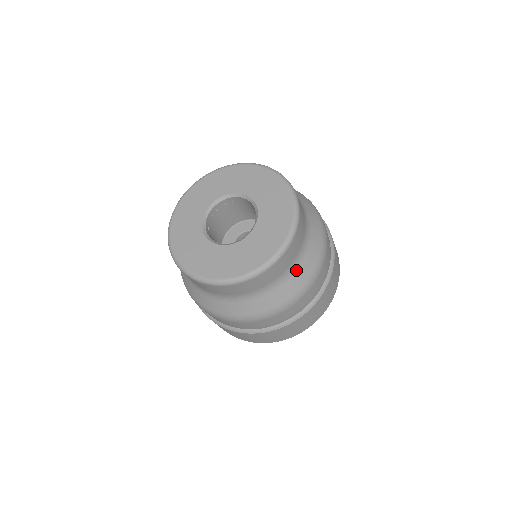
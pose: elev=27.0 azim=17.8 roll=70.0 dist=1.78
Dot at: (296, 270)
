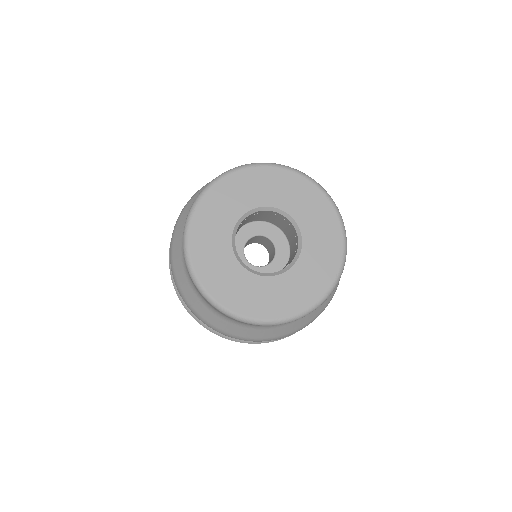
Dot at: occluded
